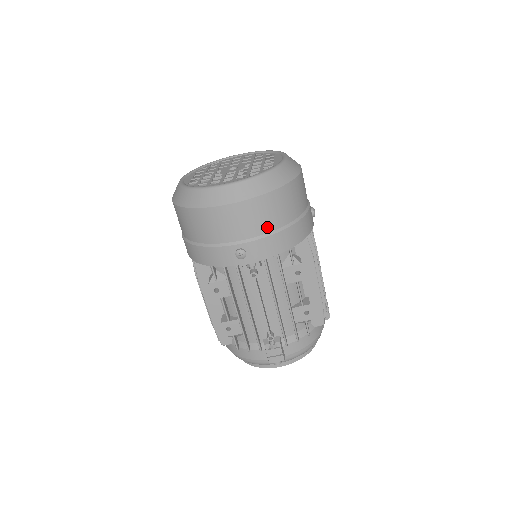
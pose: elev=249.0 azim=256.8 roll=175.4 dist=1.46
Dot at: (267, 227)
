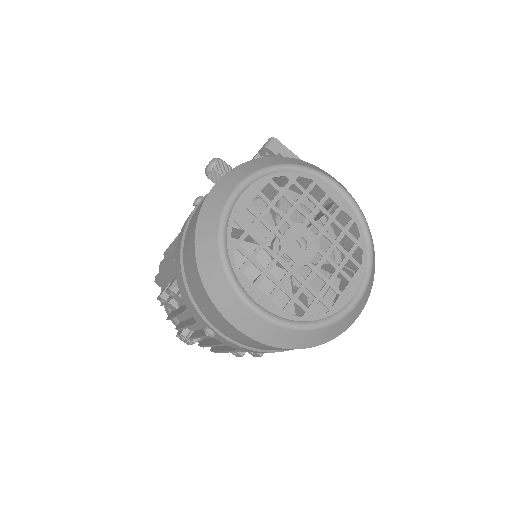
Dot at: (254, 347)
